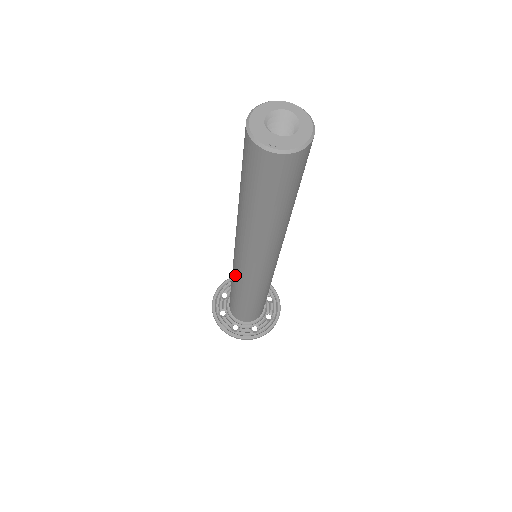
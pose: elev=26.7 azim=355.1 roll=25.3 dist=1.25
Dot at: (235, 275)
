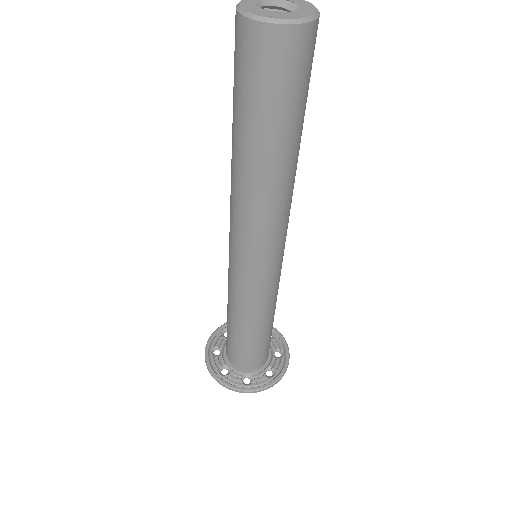
Dot at: (238, 292)
